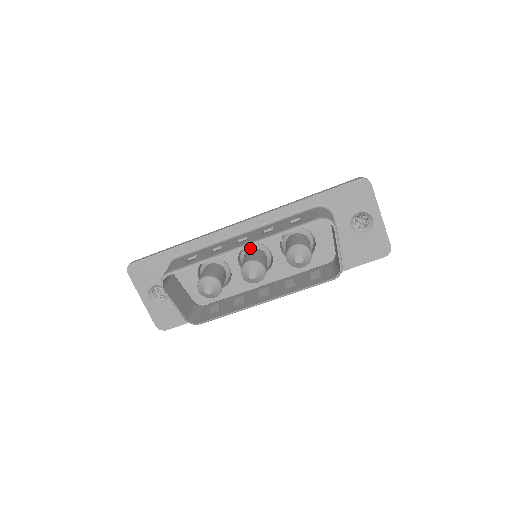
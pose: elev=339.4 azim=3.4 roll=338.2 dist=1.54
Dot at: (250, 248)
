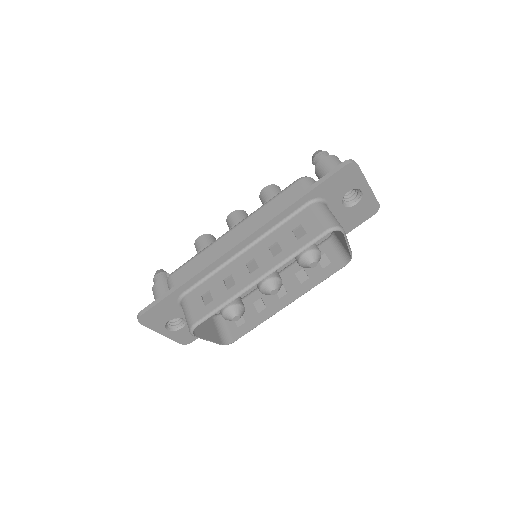
Dot at: occluded
